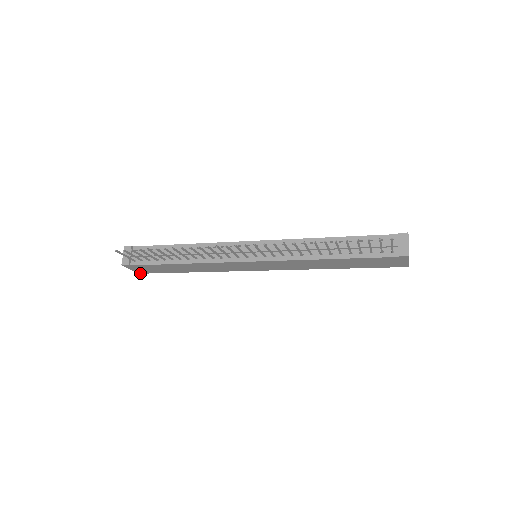
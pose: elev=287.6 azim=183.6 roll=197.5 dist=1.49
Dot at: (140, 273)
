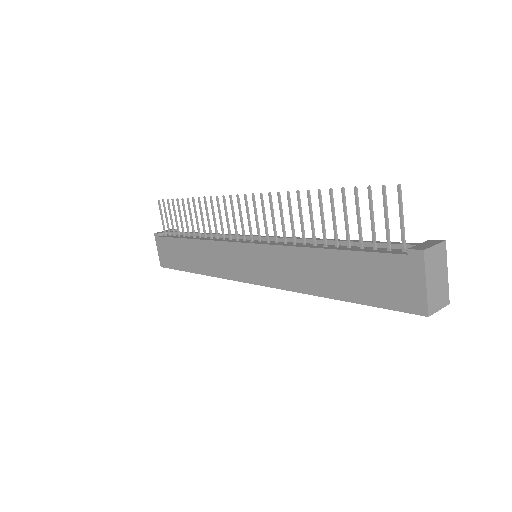
Dot at: (162, 266)
